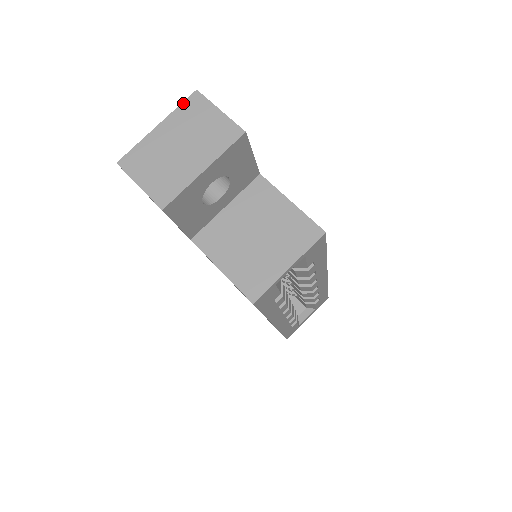
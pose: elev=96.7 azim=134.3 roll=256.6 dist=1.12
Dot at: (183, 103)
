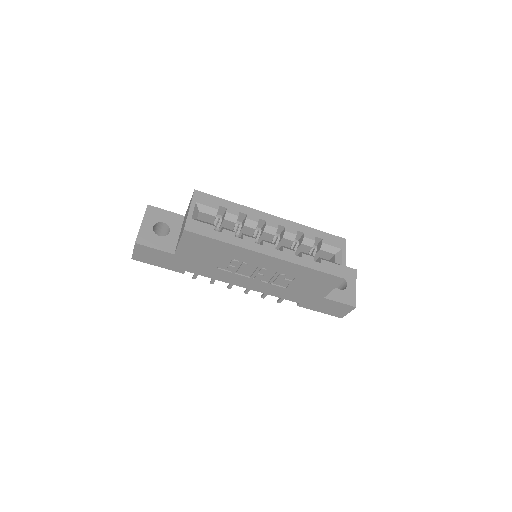
Dot at: occluded
